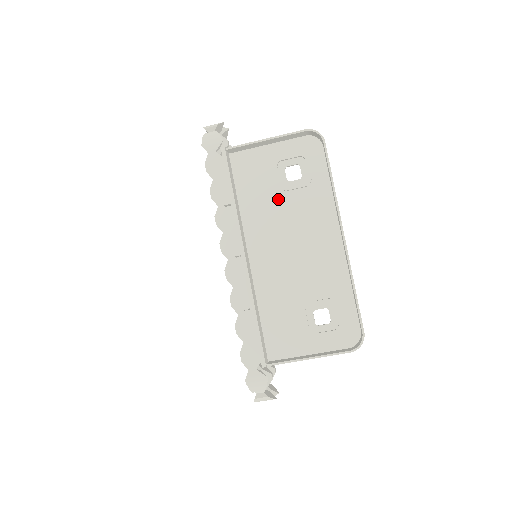
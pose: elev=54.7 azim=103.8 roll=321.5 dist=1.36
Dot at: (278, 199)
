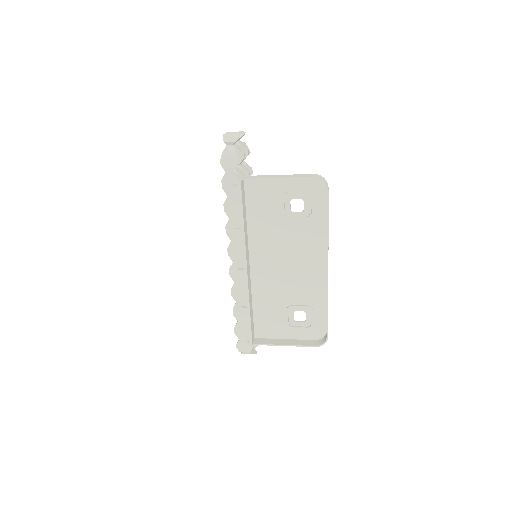
Dot at: (281, 225)
